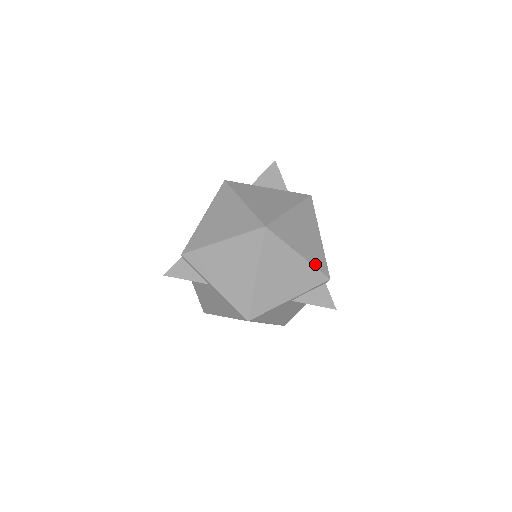
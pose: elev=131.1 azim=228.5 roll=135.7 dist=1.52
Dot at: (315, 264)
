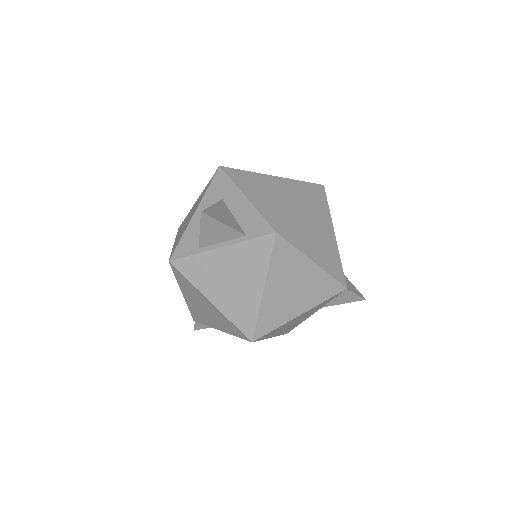
Dot at: (323, 299)
